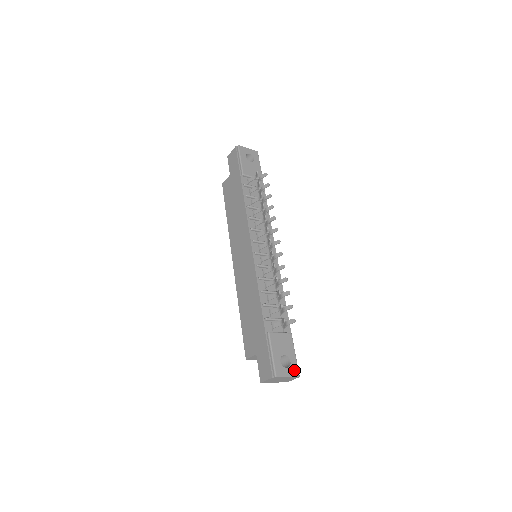
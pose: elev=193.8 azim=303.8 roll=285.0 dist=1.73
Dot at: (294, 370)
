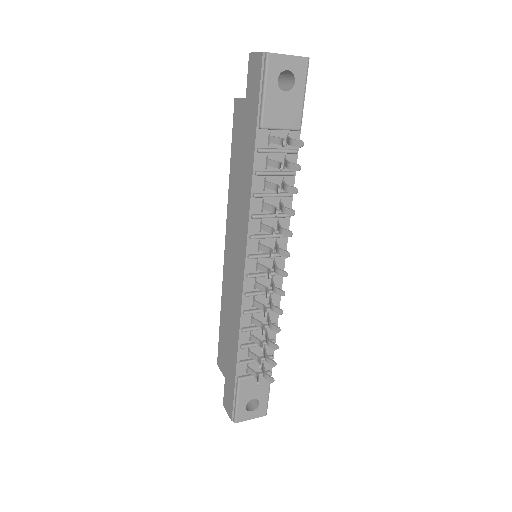
Dot at: (261, 411)
